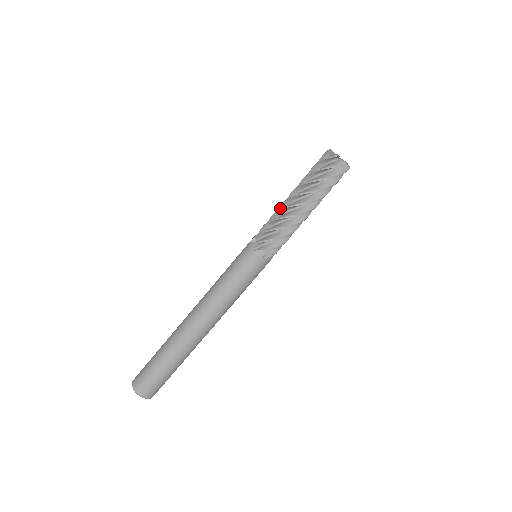
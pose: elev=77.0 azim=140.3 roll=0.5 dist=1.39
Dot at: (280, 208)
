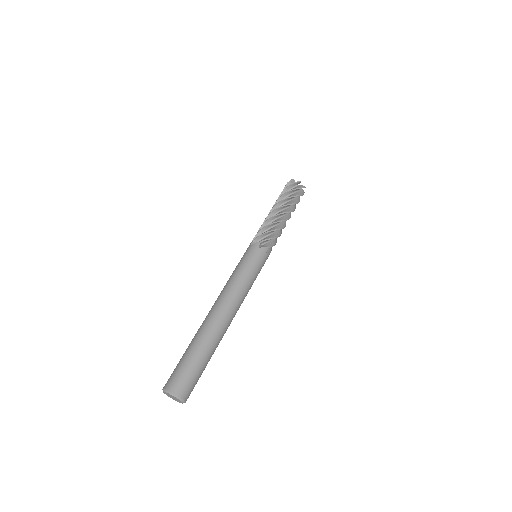
Dot at: occluded
